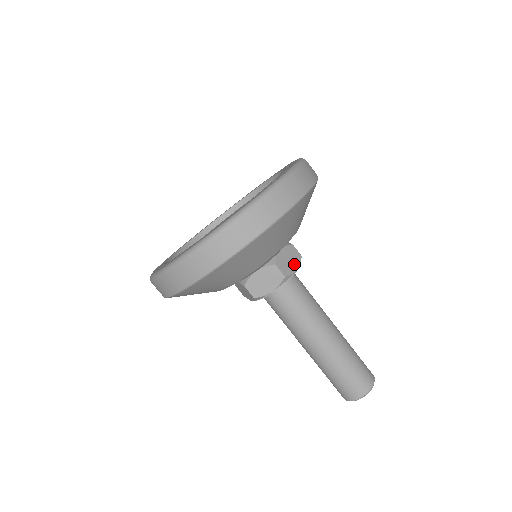
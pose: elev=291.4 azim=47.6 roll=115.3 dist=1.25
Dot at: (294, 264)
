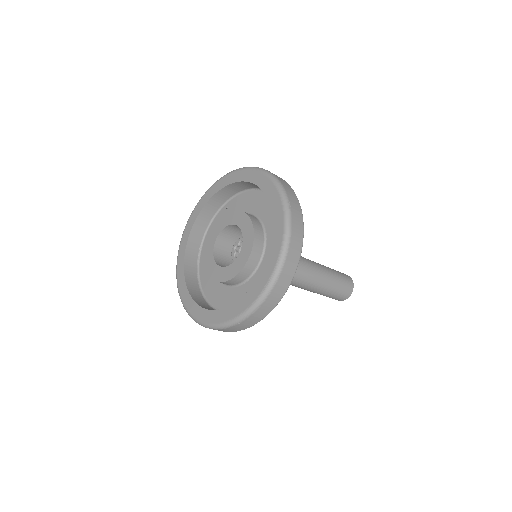
Dot at: occluded
